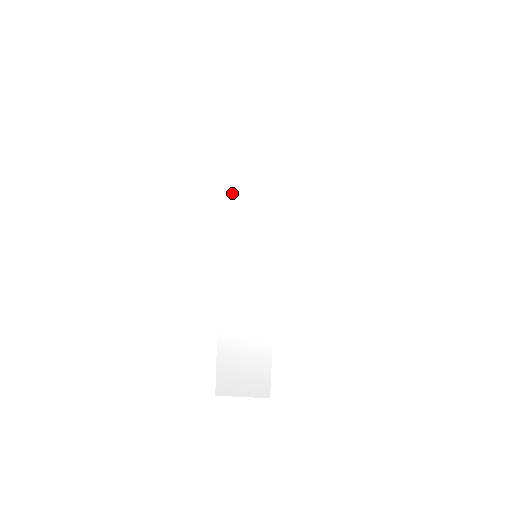
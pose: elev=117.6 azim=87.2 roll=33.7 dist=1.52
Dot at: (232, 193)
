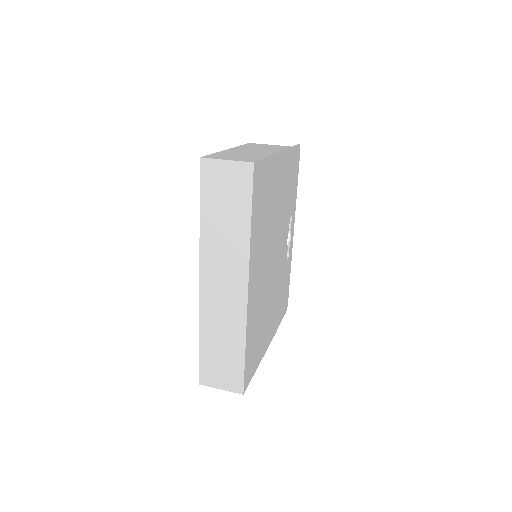
Dot at: (208, 220)
